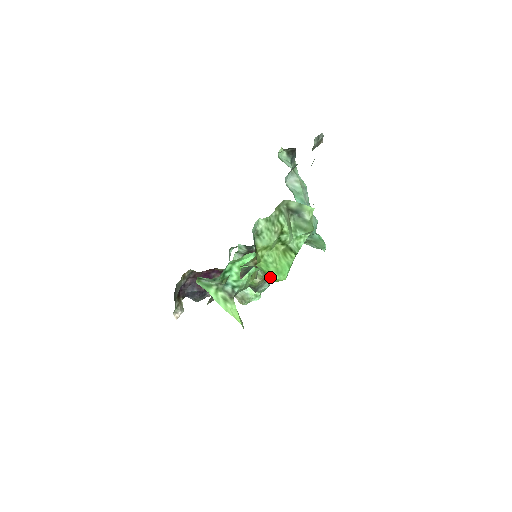
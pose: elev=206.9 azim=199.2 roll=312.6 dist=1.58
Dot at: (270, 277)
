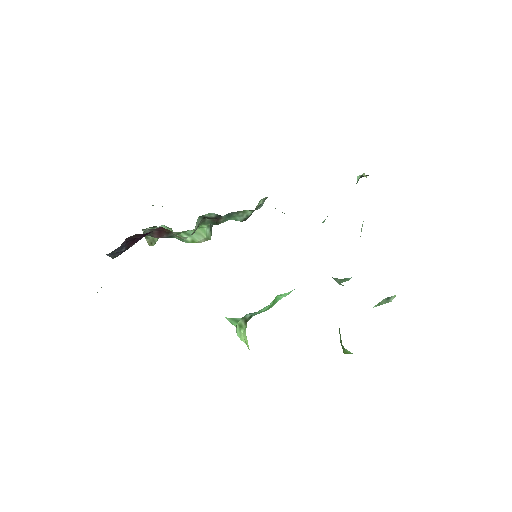
Dot at: (345, 352)
